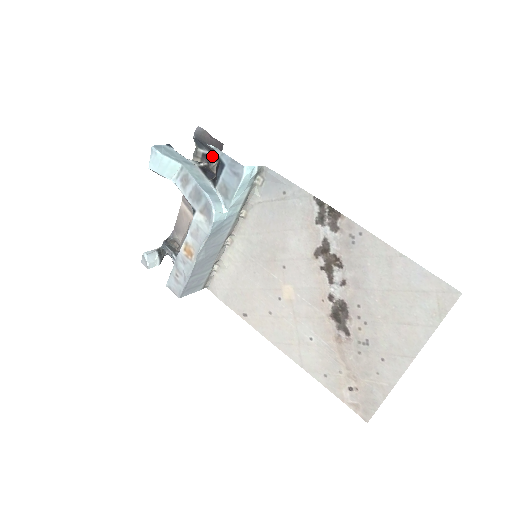
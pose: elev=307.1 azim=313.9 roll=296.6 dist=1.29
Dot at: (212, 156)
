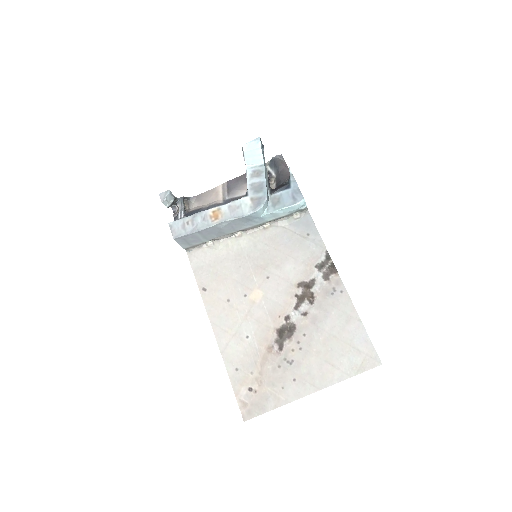
Dot at: (275, 177)
